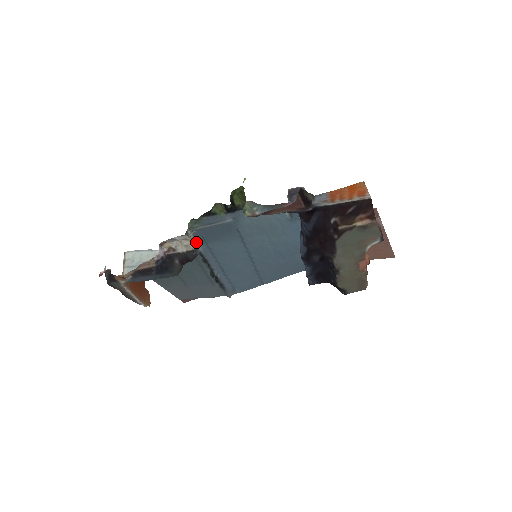
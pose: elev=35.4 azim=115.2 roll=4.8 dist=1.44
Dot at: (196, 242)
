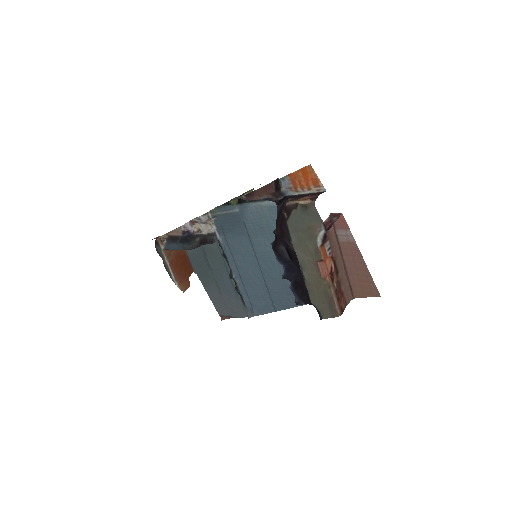
Dot at: (216, 229)
